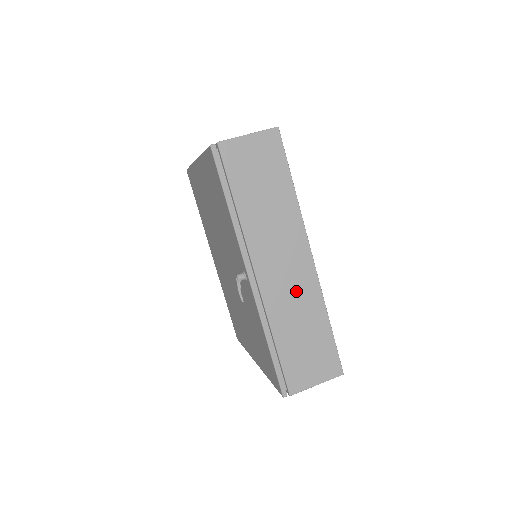
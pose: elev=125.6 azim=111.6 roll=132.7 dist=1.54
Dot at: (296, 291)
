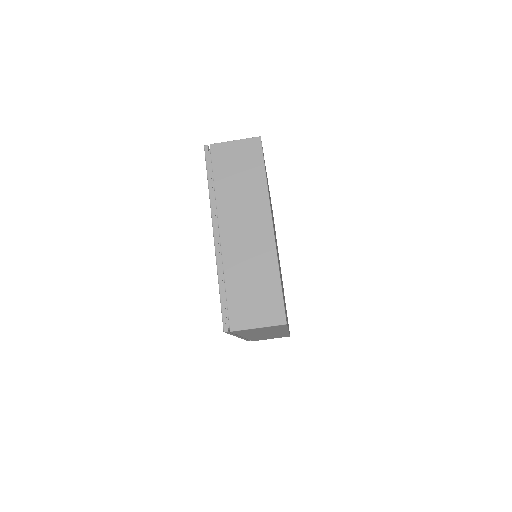
Dot at: (271, 335)
